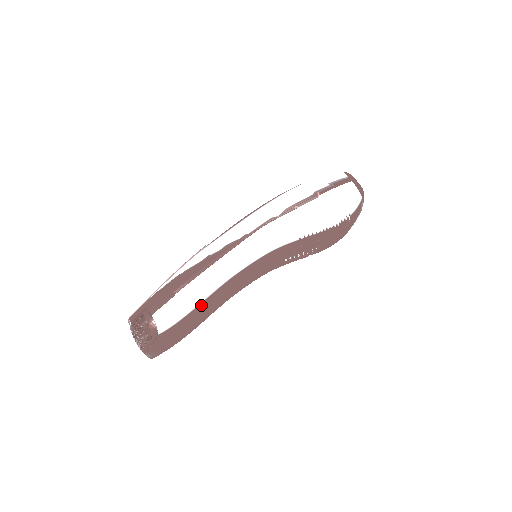
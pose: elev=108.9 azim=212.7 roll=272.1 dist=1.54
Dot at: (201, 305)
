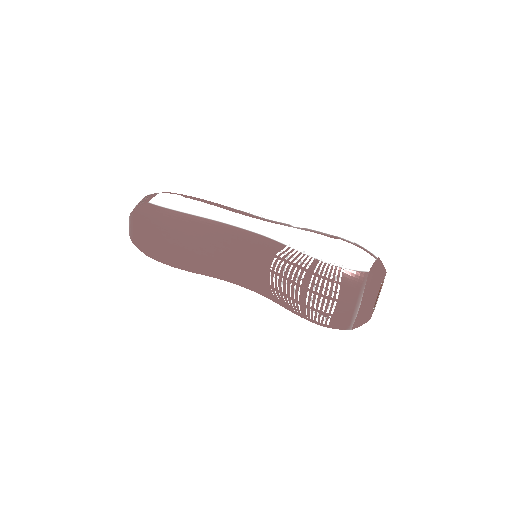
Dot at: (186, 216)
